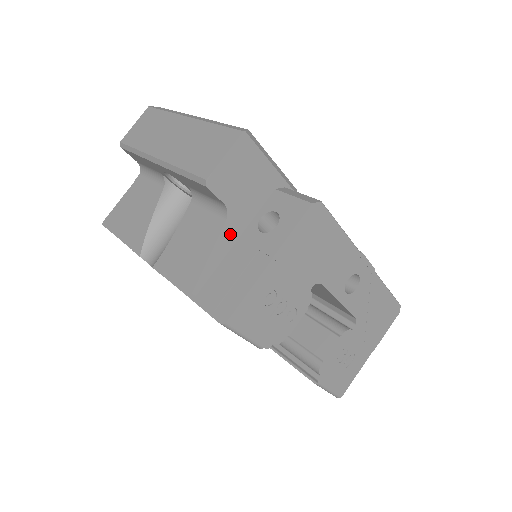
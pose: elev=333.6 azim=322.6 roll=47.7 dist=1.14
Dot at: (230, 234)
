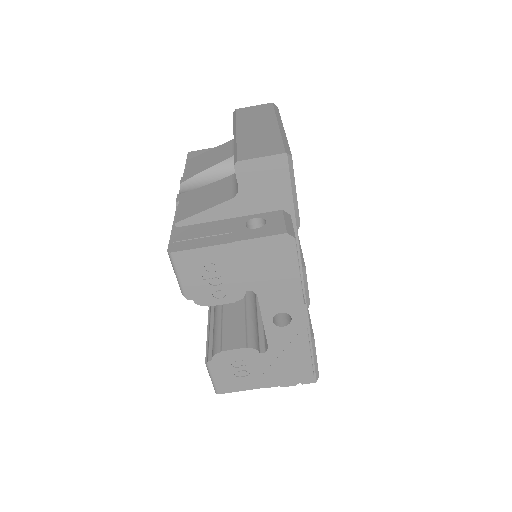
Dot at: (228, 210)
